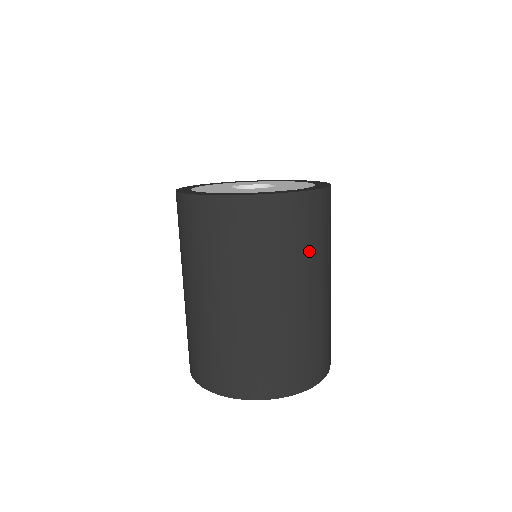
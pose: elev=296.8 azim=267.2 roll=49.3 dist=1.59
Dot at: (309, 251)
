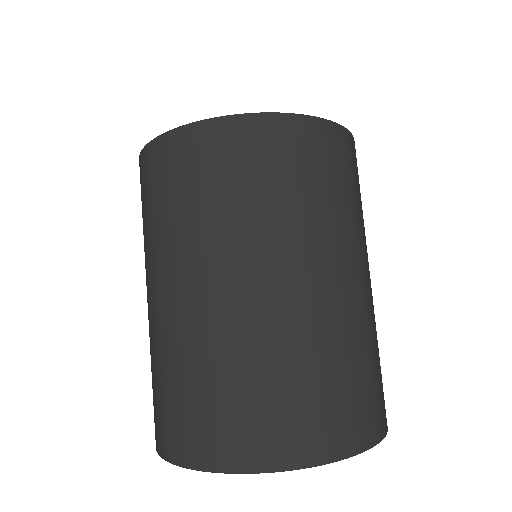
Dot at: (359, 213)
